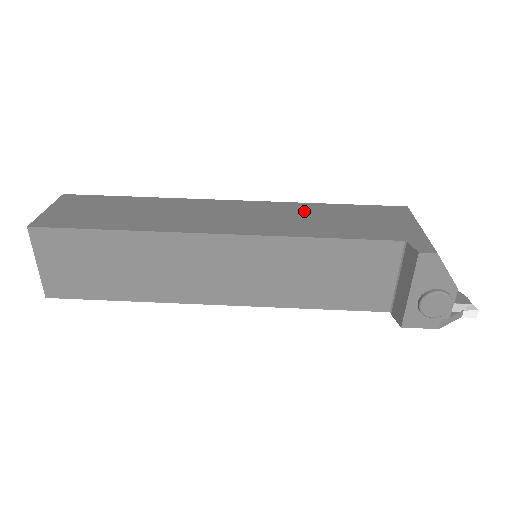
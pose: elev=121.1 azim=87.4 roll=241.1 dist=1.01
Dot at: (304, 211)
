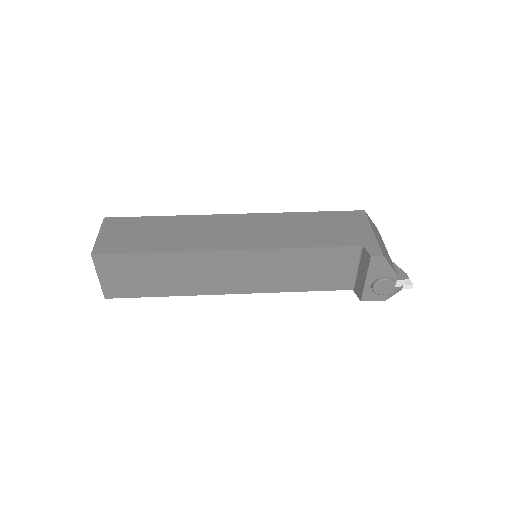
Dot at: (289, 222)
